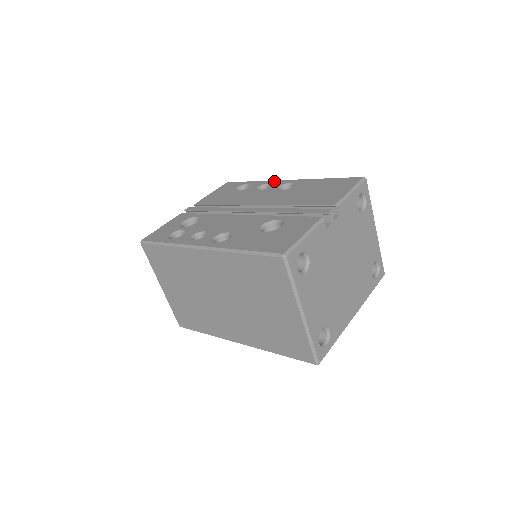
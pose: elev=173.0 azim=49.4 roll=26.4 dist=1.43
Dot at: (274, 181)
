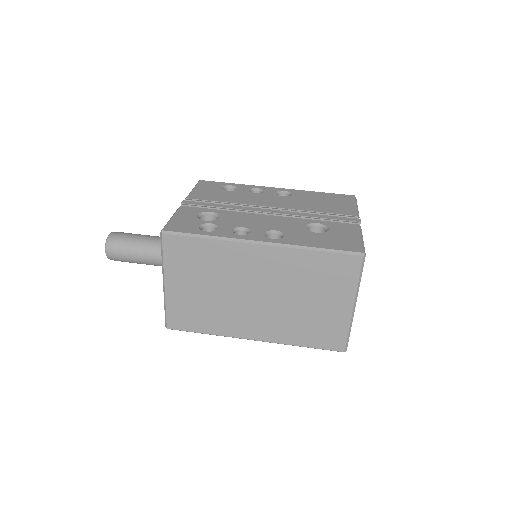
Dot at: (262, 187)
